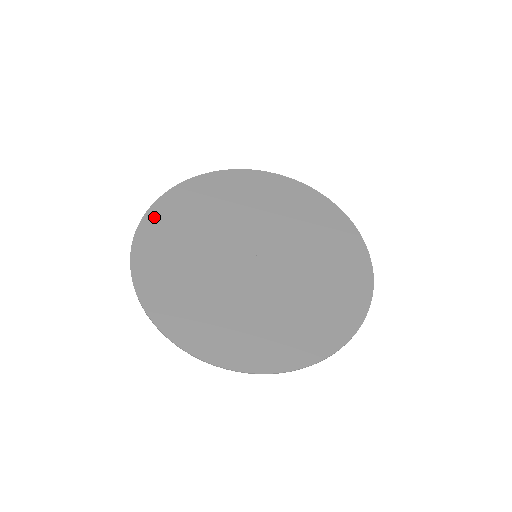
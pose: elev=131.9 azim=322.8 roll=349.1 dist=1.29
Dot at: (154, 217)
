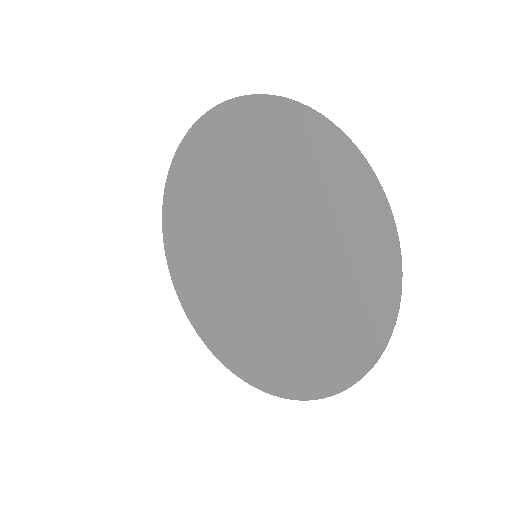
Dot at: (183, 295)
